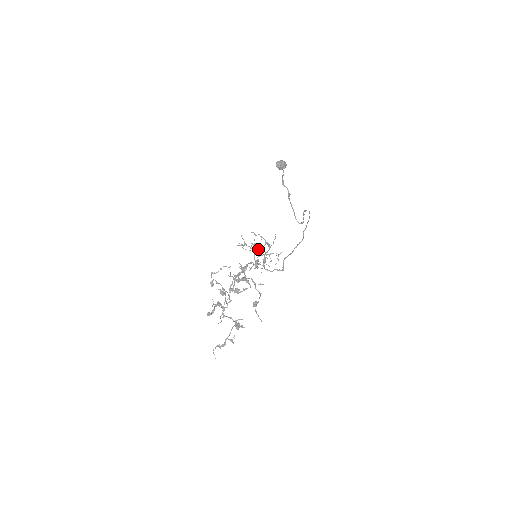
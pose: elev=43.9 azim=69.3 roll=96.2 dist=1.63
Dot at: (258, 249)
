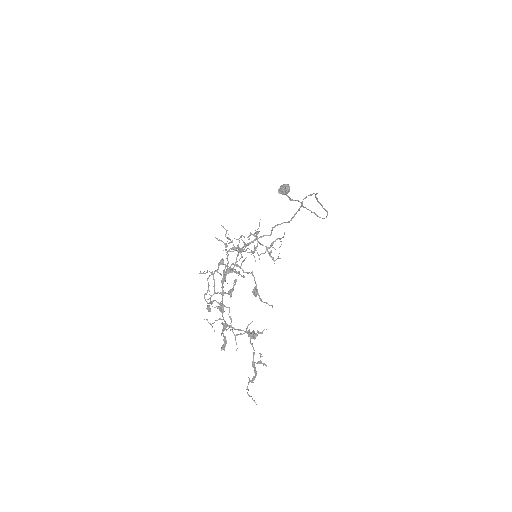
Dot at: occluded
